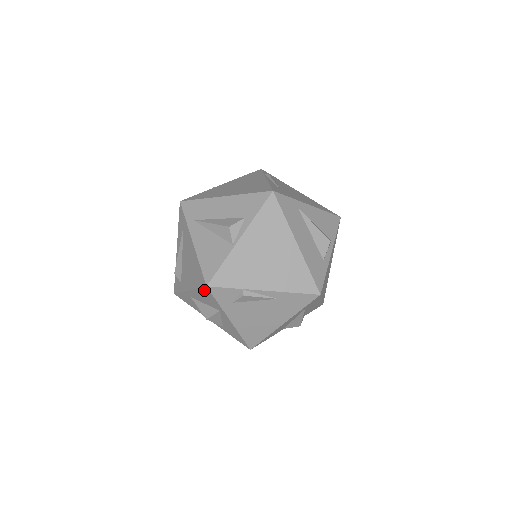
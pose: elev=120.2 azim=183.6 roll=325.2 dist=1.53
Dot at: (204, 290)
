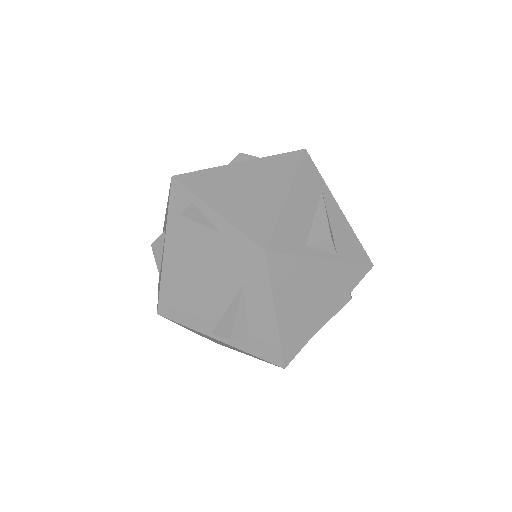
Dot at: occluded
